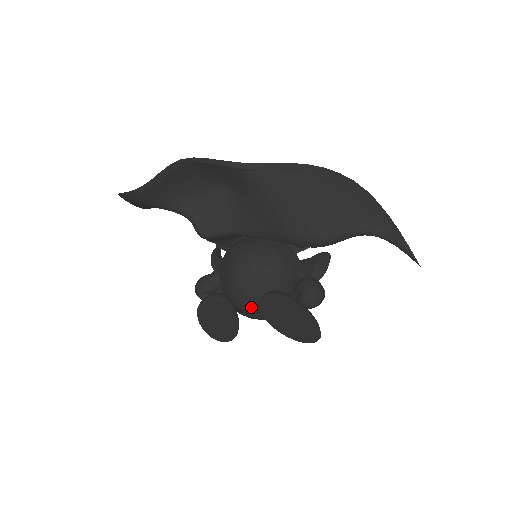
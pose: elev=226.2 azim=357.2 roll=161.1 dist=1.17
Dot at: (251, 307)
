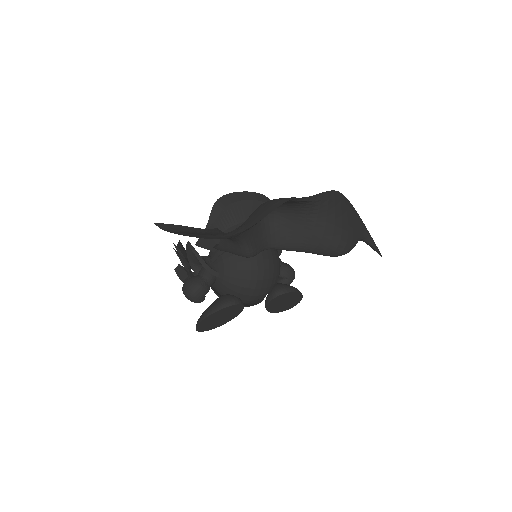
Dot at: (255, 300)
